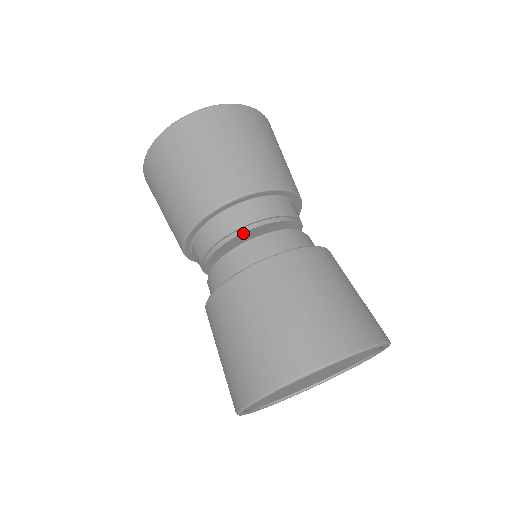
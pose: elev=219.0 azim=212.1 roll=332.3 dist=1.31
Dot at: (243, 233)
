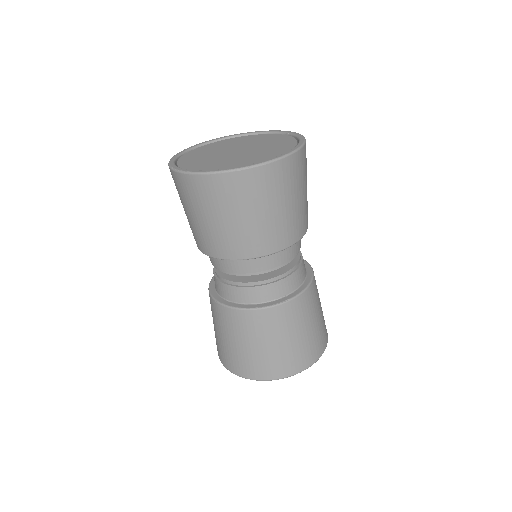
Dot at: (275, 269)
